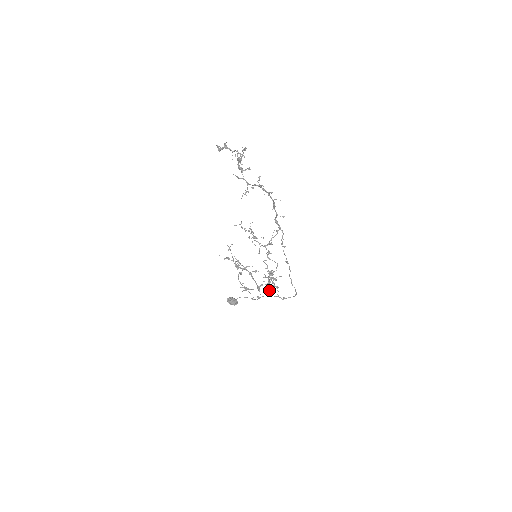
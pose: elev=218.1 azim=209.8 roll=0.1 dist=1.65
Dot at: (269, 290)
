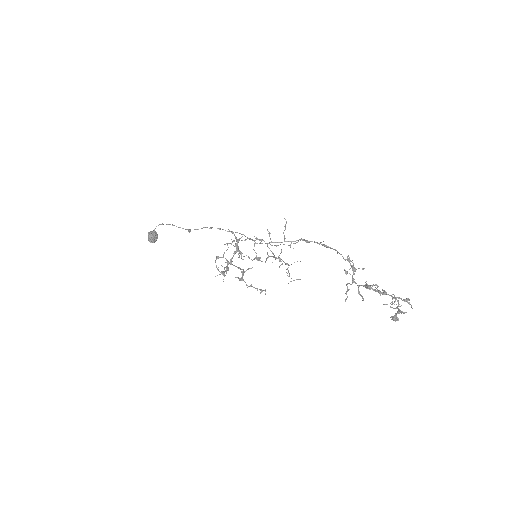
Dot at: occluded
